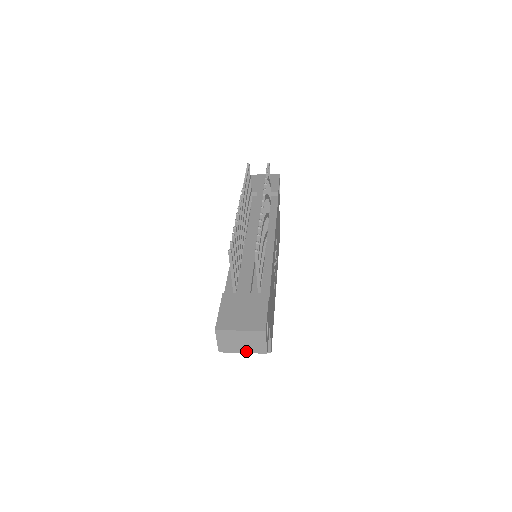
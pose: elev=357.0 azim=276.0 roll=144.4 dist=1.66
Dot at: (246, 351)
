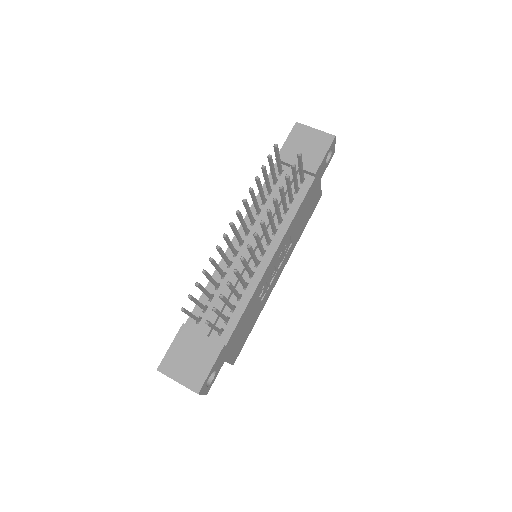
Dot at: occluded
